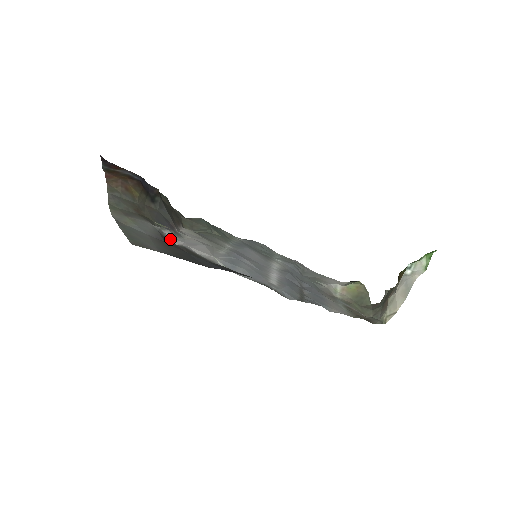
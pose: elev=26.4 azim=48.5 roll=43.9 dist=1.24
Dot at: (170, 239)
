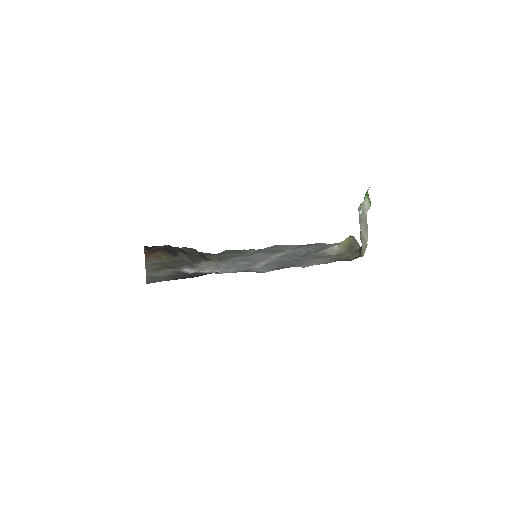
Dot at: (187, 272)
